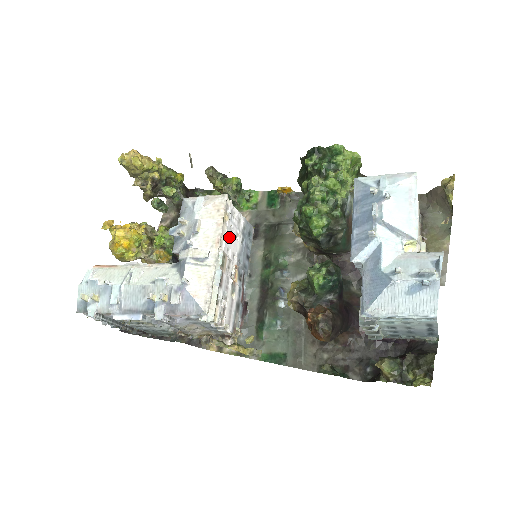
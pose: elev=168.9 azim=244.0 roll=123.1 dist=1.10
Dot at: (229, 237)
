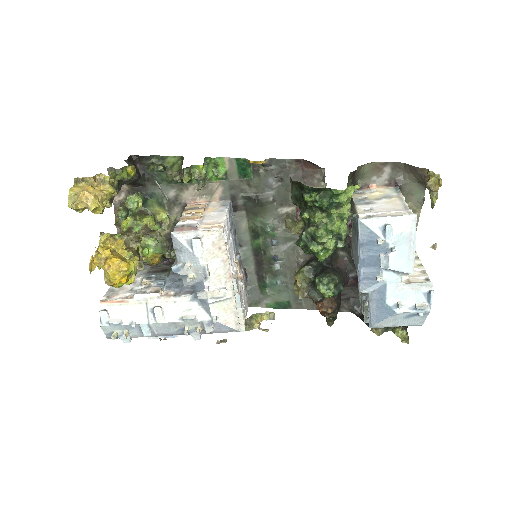
Dot at: (230, 253)
